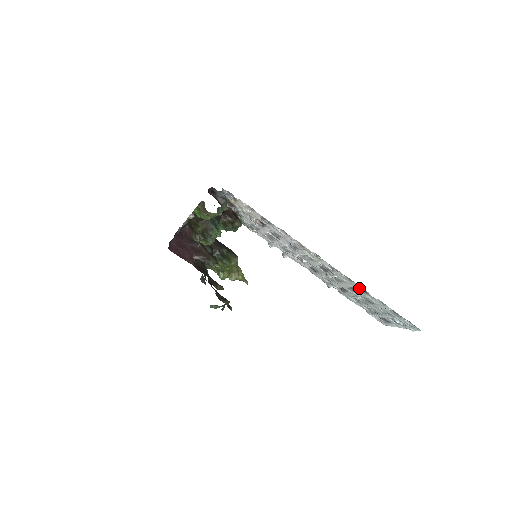
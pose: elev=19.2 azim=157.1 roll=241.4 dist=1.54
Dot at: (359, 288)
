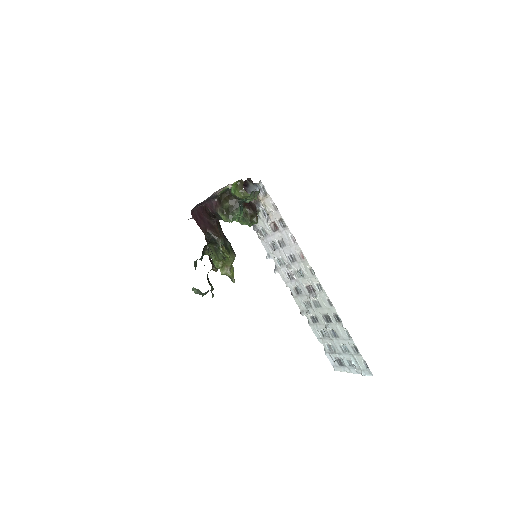
Dot at: (334, 315)
